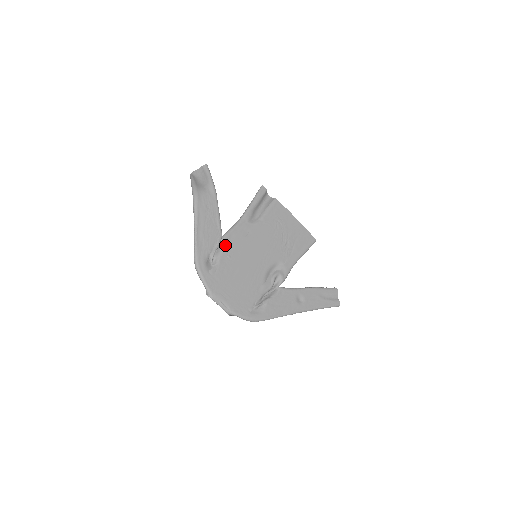
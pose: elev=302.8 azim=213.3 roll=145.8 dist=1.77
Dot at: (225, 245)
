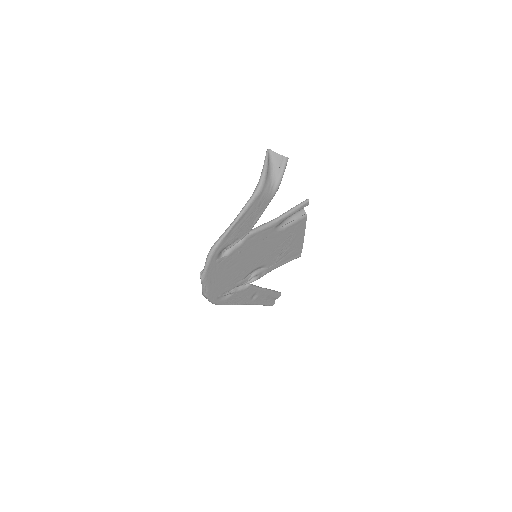
Dot at: (245, 242)
